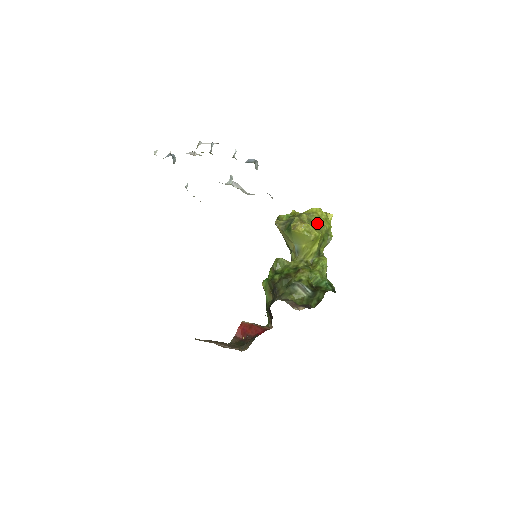
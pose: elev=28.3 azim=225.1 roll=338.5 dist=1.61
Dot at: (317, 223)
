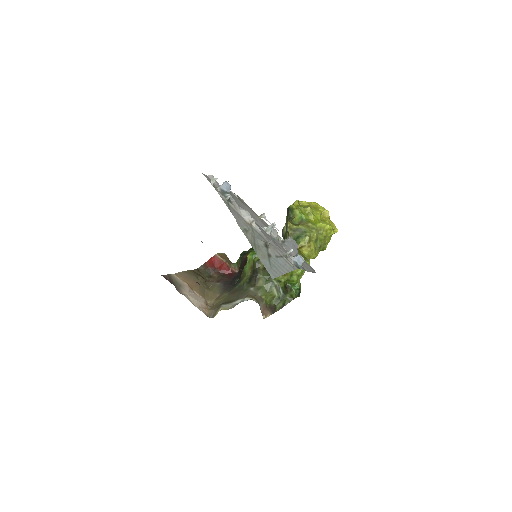
Dot at: (321, 242)
